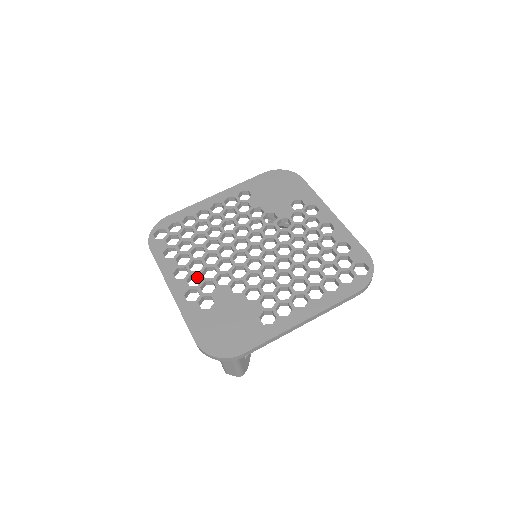
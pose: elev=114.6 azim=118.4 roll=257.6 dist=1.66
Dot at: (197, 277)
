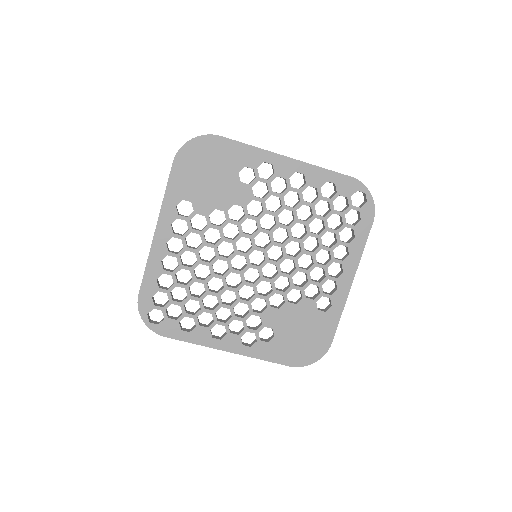
Dot at: occluded
